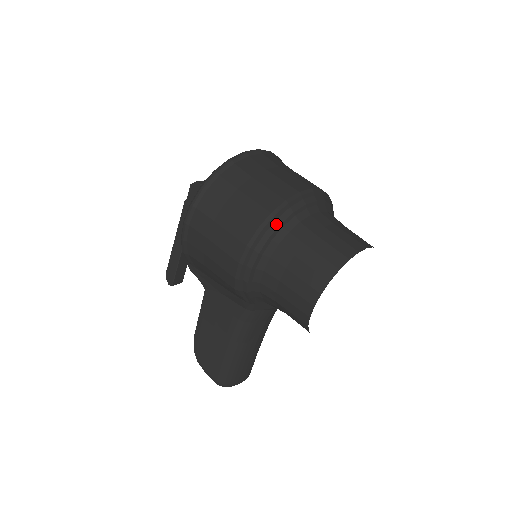
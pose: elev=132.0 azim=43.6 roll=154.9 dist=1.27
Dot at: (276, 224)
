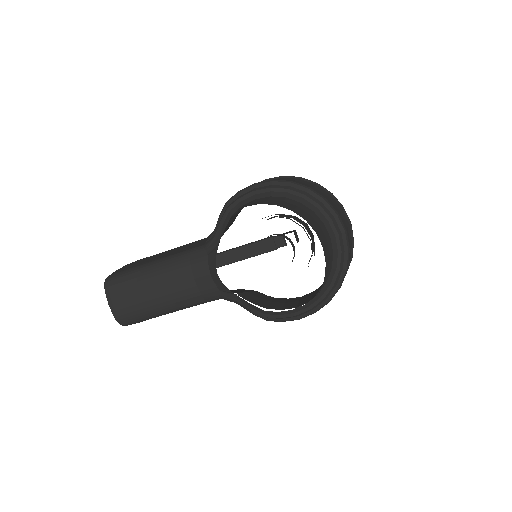
Dot at: (303, 192)
